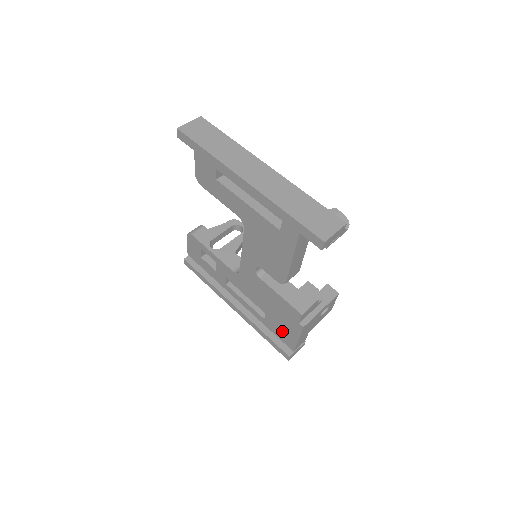
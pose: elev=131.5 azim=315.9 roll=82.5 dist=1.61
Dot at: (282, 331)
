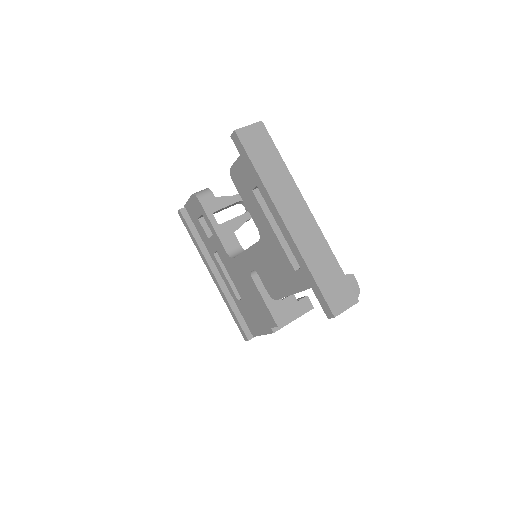
Dot at: (251, 319)
